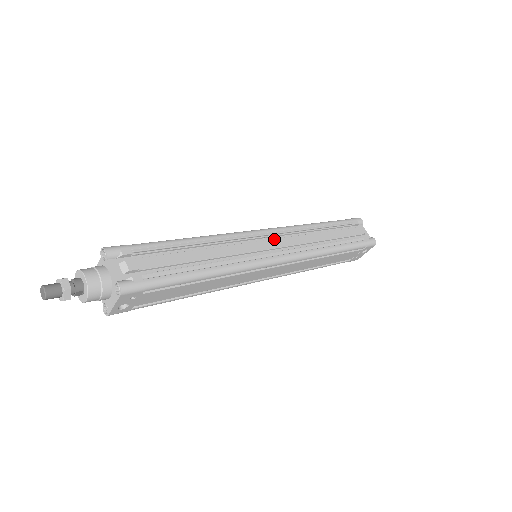
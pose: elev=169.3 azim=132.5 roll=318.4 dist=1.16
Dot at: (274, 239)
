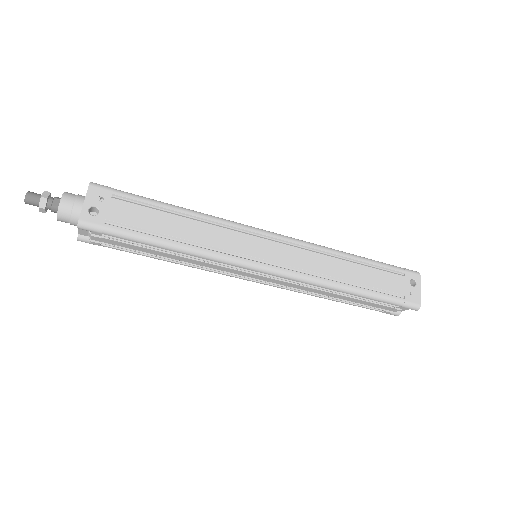
Dot at: occluded
